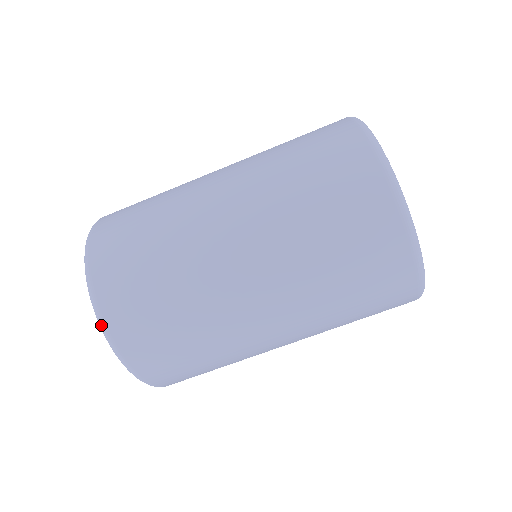
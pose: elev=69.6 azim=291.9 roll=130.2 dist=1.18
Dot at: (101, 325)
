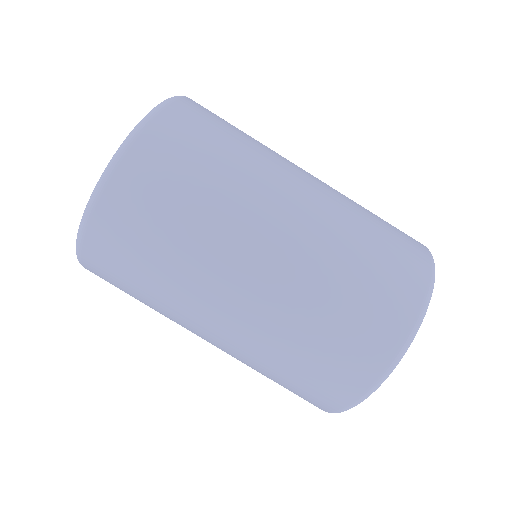
Dot at: (150, 114)
